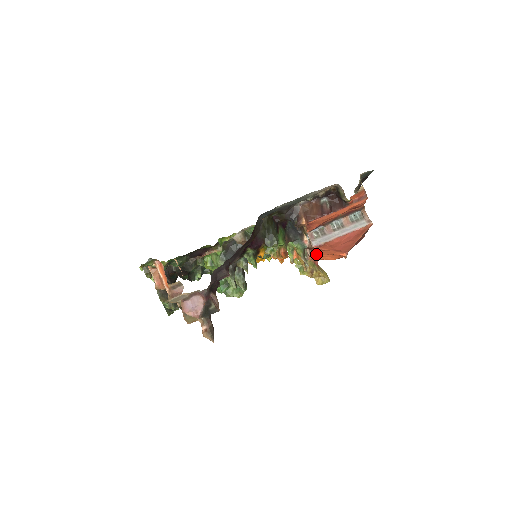
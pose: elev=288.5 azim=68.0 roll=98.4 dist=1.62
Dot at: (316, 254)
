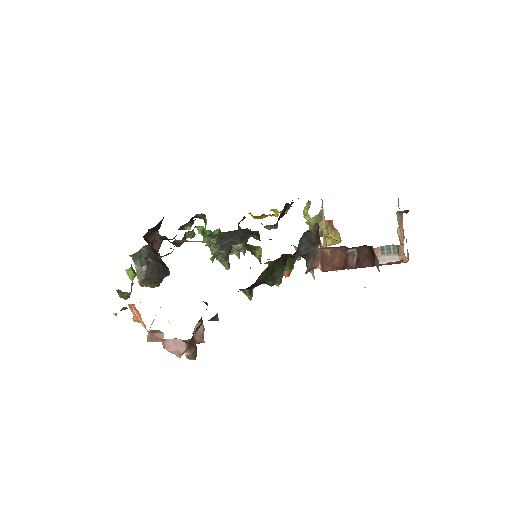
Dot at: occluded
